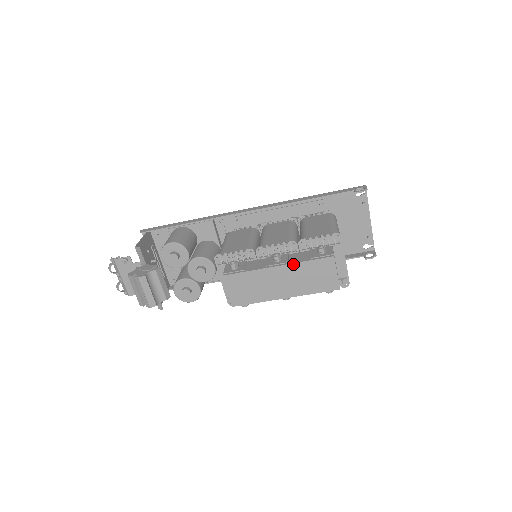
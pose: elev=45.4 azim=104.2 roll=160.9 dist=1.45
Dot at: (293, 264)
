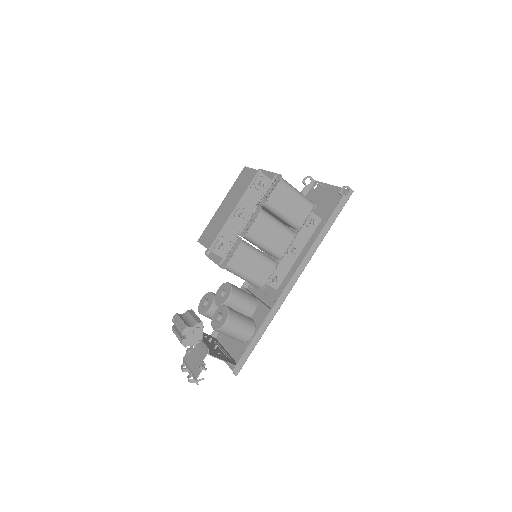
Dot at: (228, 193)
